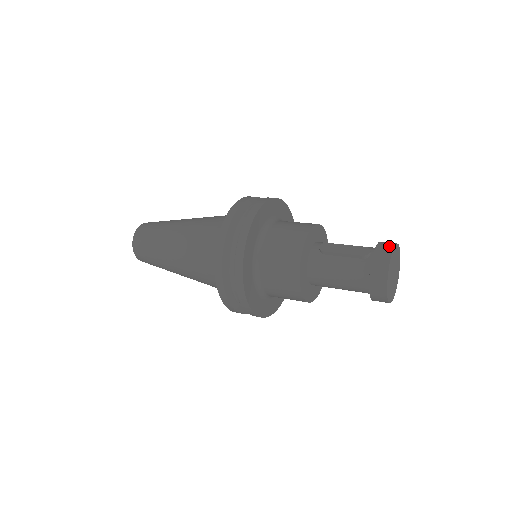
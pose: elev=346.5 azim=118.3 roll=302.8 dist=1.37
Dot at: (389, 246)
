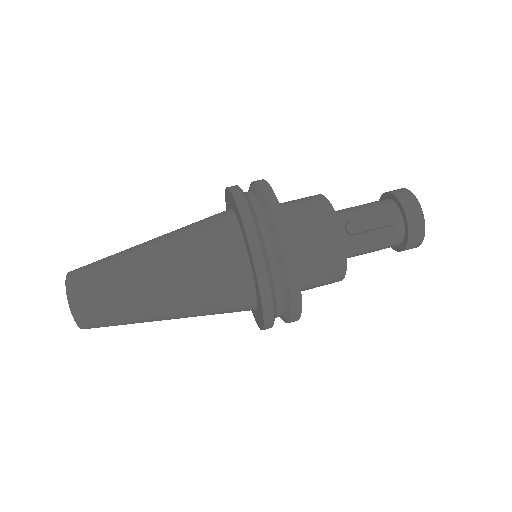
Dot at: (414, 203)
